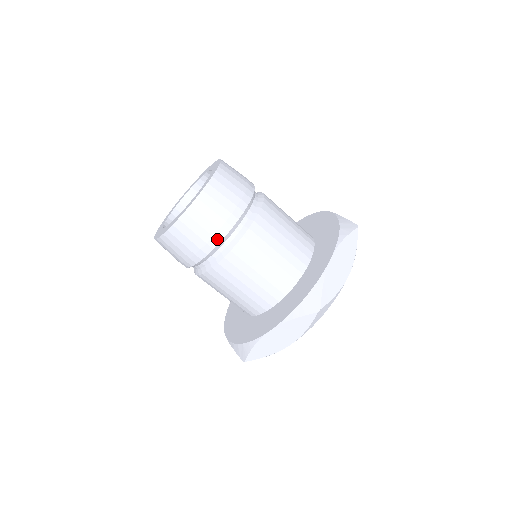
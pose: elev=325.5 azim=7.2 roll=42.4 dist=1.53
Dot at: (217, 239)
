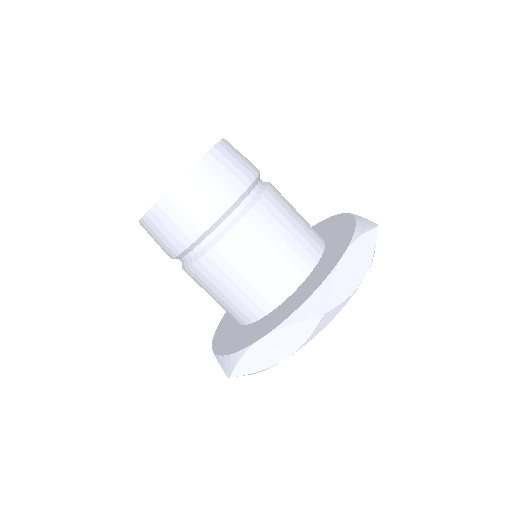
Dot at: (171, 255)
